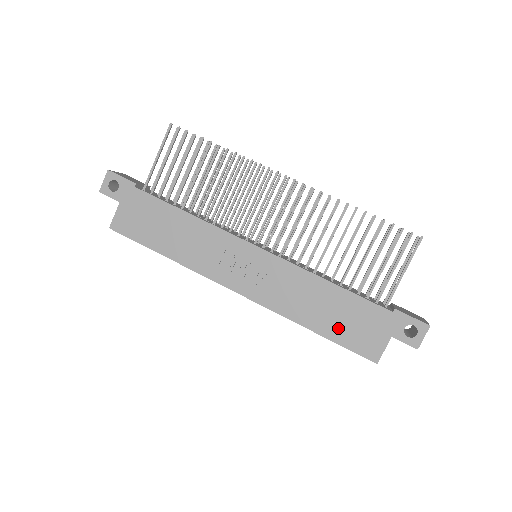
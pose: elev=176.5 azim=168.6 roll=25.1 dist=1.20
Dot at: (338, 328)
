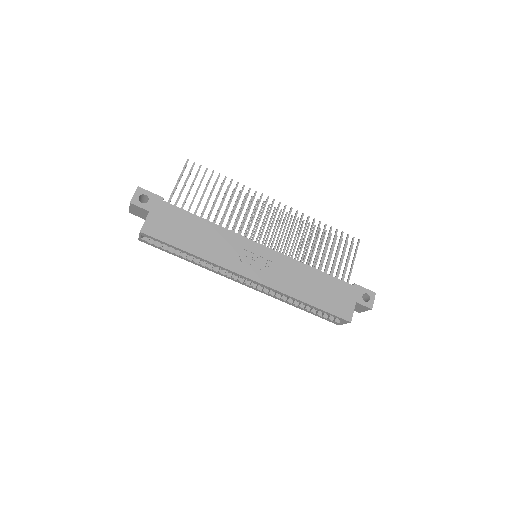
Dot at: (323, 300)
